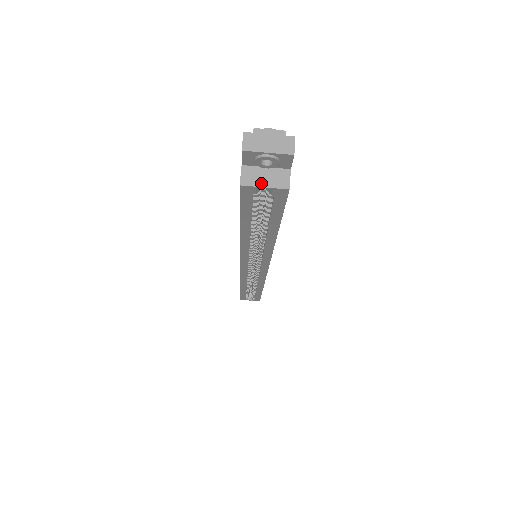
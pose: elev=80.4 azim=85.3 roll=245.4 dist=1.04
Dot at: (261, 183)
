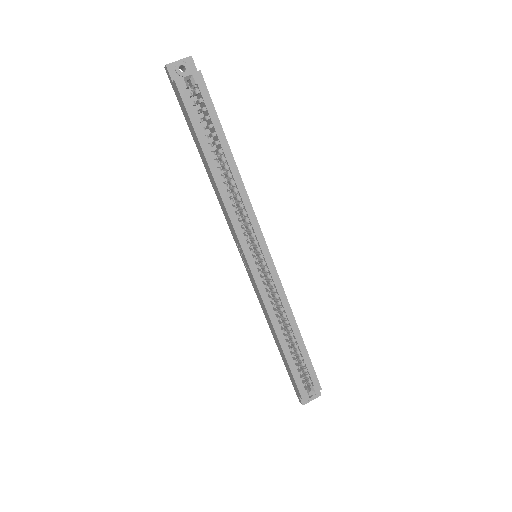
Dot at: (185, 76)
